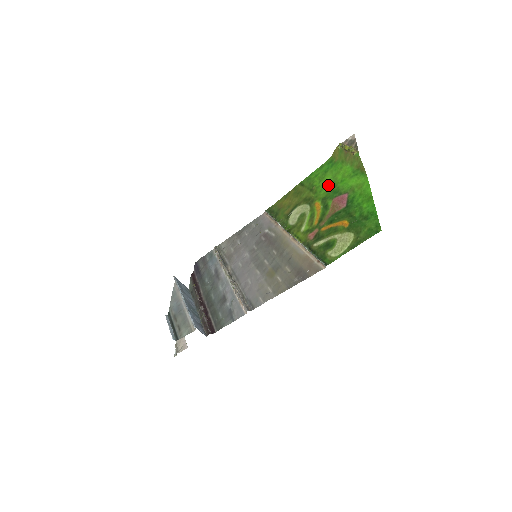
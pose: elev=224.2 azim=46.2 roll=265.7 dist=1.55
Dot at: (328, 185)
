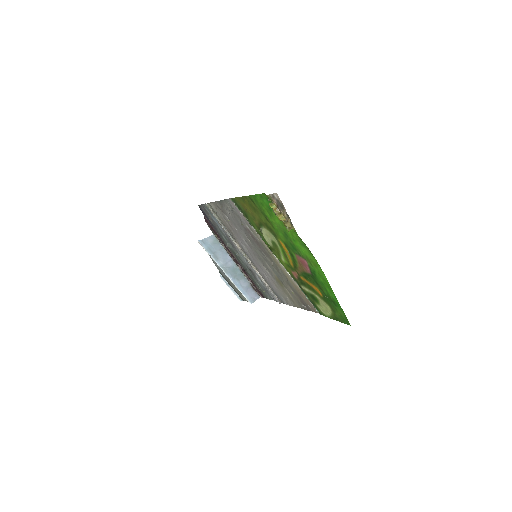
Dot at: (282, 231)
